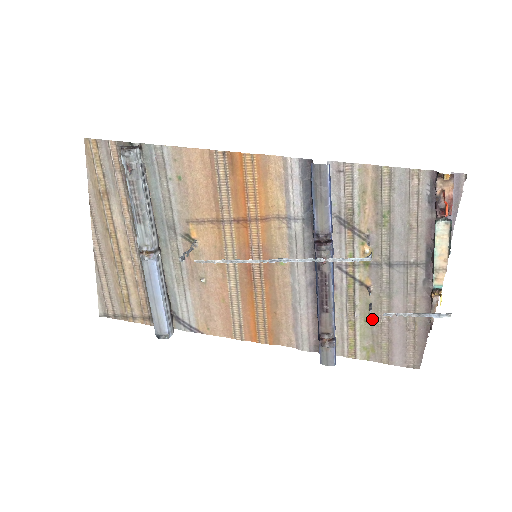
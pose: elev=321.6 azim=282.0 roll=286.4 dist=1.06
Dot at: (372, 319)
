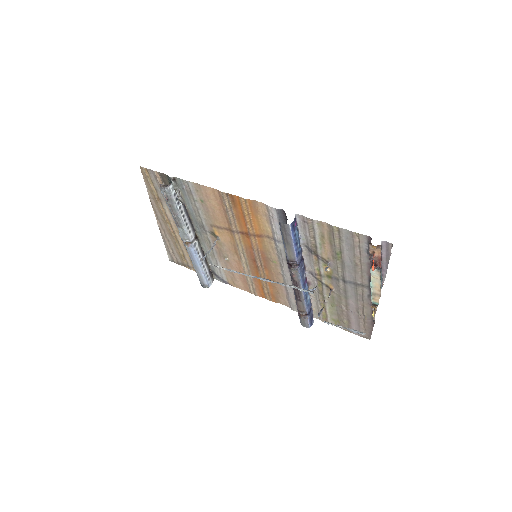
Dot at: (336, 306)
